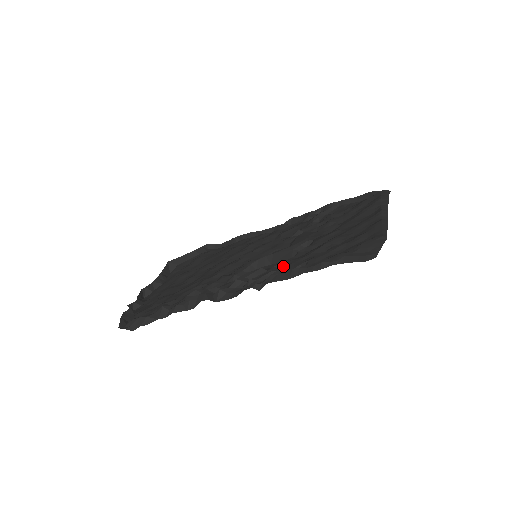
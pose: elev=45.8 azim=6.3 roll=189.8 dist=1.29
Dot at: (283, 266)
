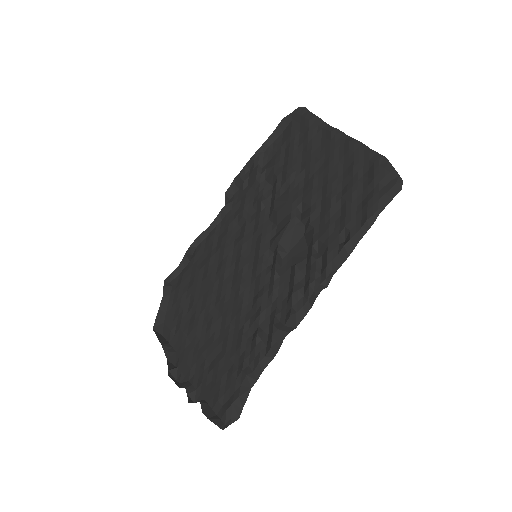
Dot at: (317, 248)
